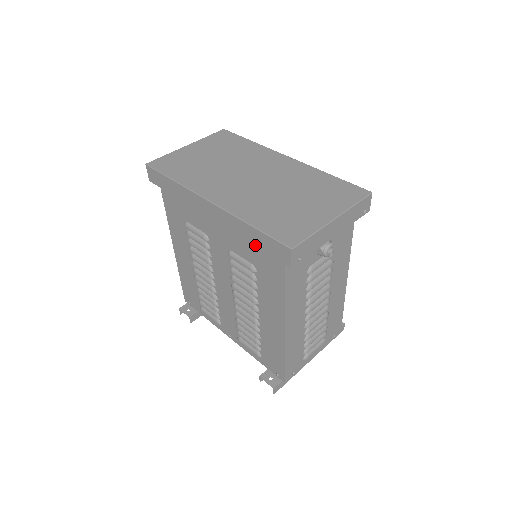
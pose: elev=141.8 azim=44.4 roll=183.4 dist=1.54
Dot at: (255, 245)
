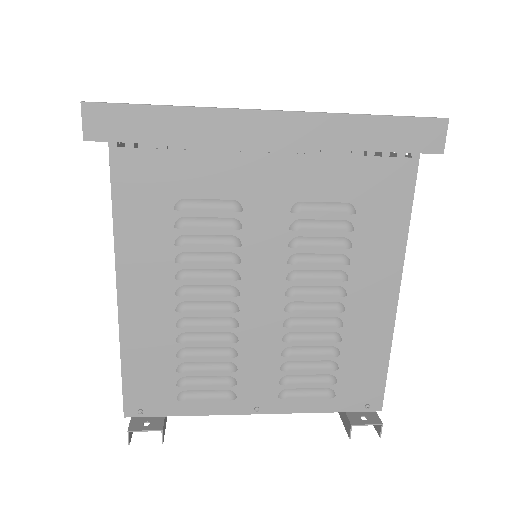
Dot at: (375, 150)
